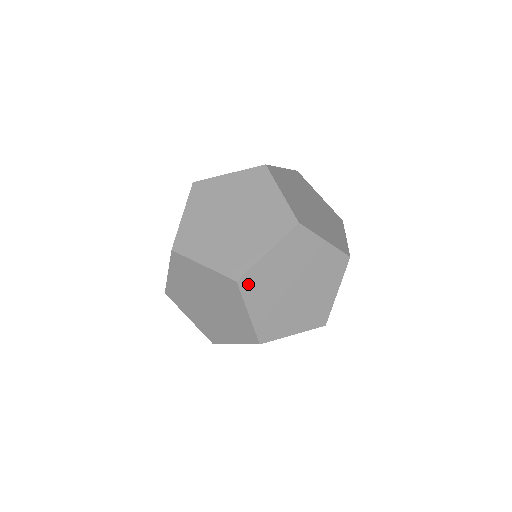
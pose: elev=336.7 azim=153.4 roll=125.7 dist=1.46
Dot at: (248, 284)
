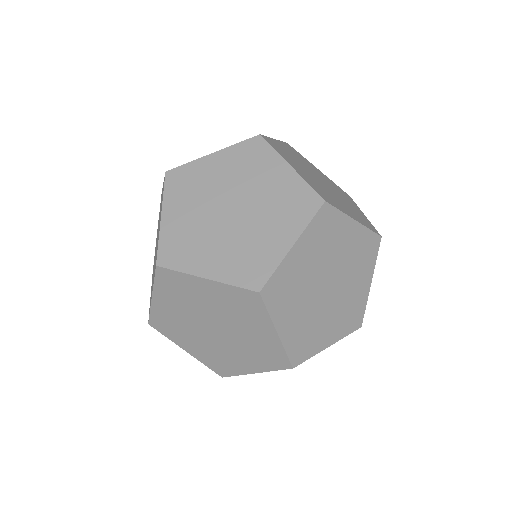
Dot at: (176, 180)
